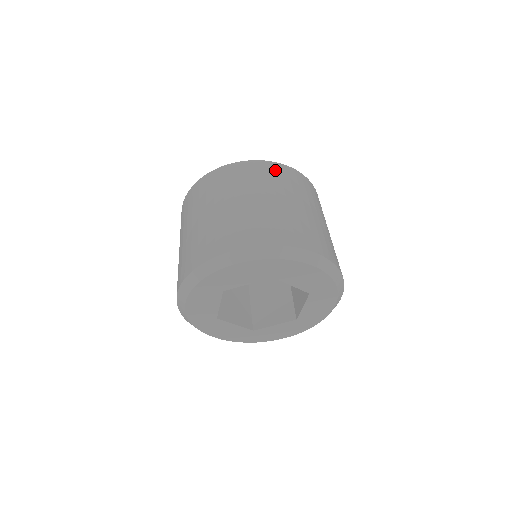
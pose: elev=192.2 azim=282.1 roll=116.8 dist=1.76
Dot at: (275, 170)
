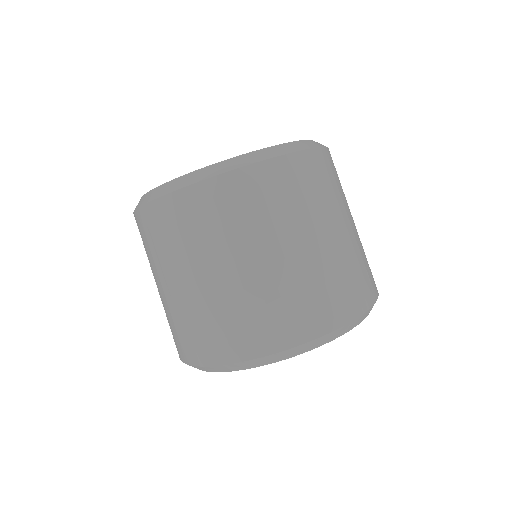
Dot at: (332, 165)
